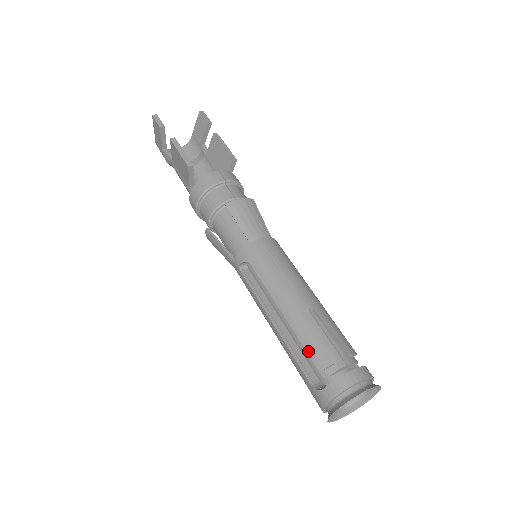
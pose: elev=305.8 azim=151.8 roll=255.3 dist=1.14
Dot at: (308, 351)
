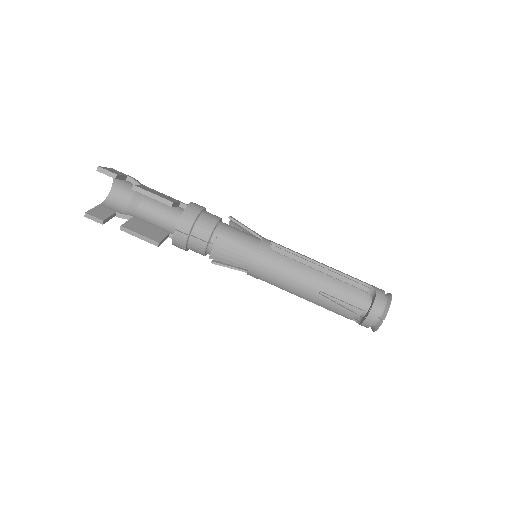
Dot at: occluded
